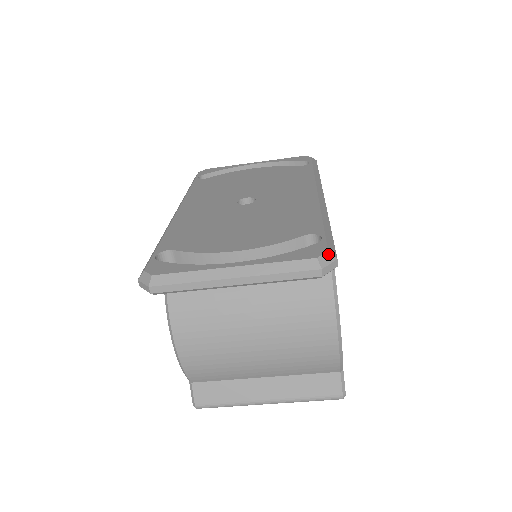
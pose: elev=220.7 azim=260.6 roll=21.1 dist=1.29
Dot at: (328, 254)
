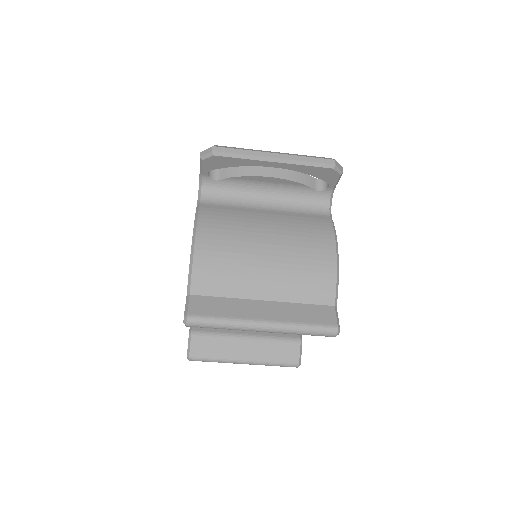
Dot at: occluded
